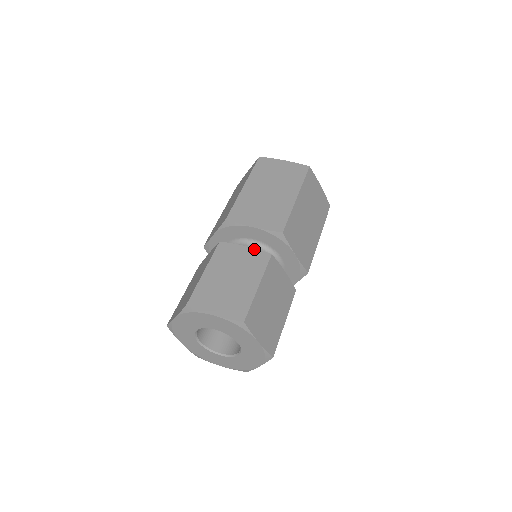
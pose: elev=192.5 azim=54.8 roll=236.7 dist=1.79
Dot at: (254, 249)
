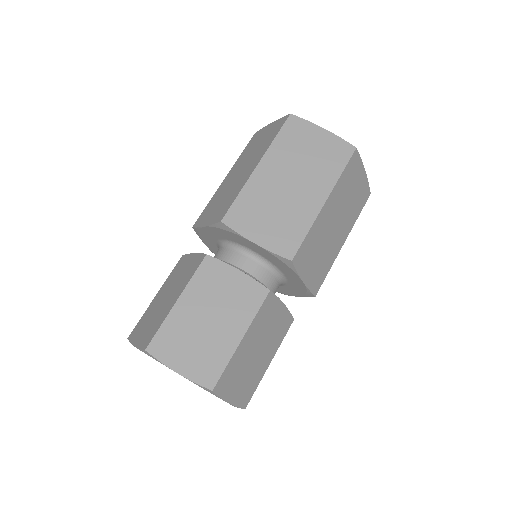
Dot at: (249, 277)
